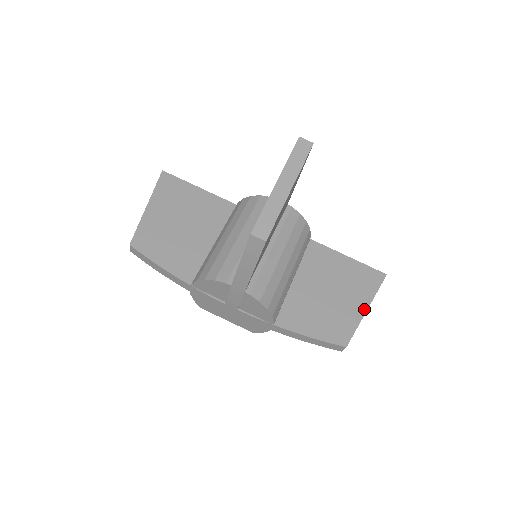
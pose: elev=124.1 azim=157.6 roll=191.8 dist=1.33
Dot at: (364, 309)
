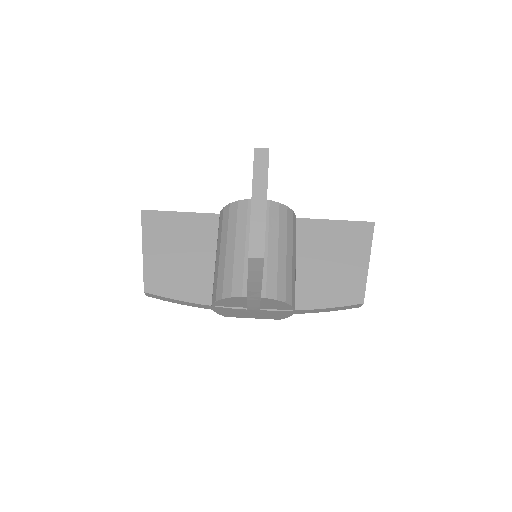
Dot at: (366, 263)
